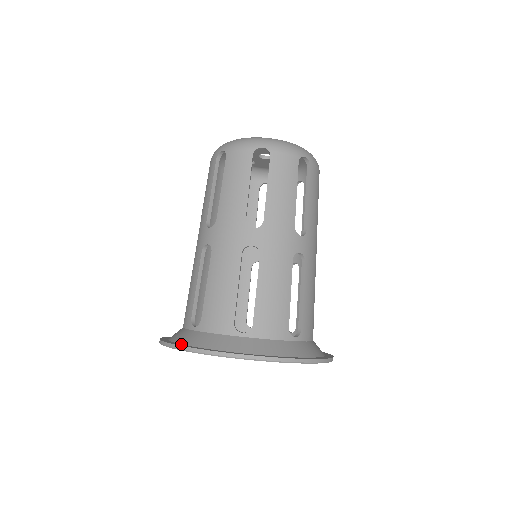
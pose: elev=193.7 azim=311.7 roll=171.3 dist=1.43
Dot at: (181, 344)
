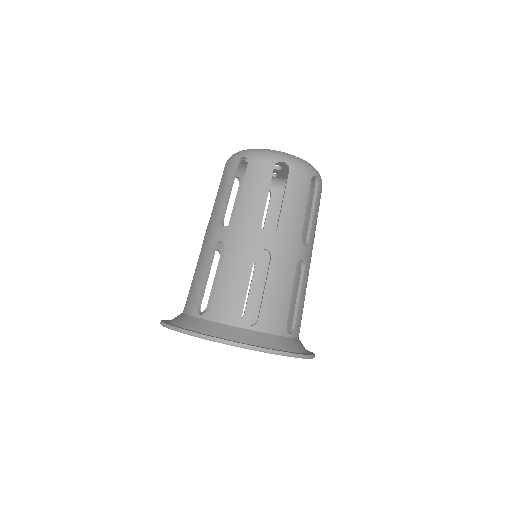
Dot at: occluded
